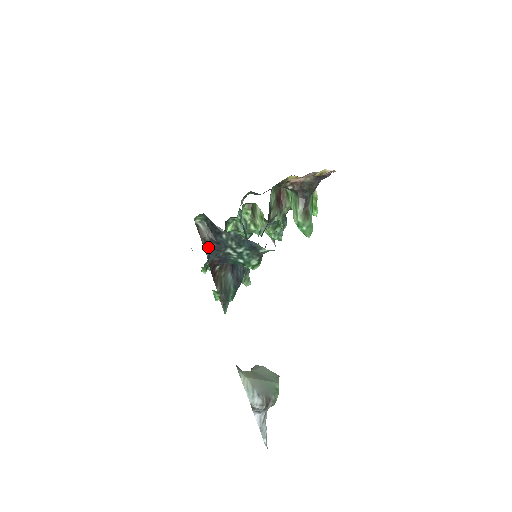
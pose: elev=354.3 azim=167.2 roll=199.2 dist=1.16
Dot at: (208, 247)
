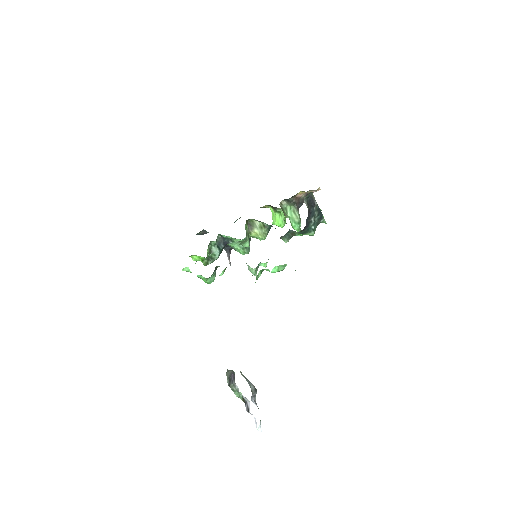
Dot at: (308, 215)
